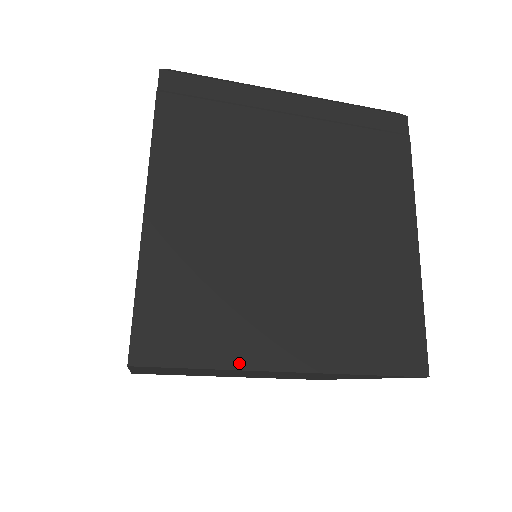
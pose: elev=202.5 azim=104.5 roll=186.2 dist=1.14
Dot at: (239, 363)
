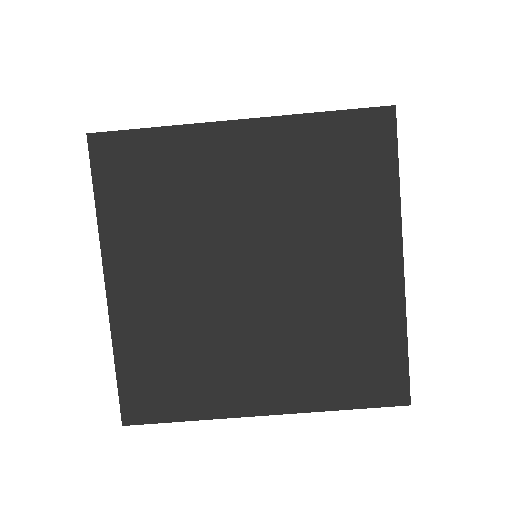
Dot at: (189, 125)
